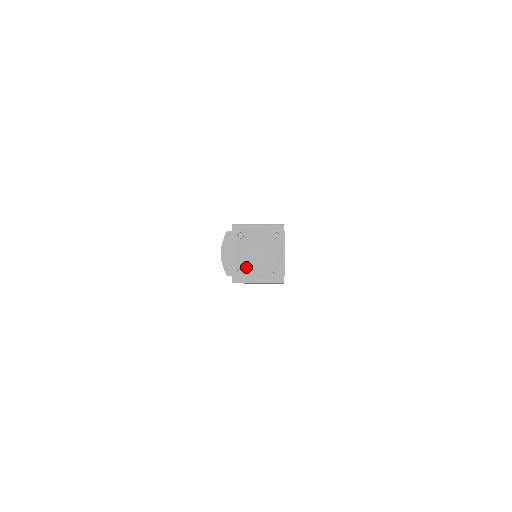
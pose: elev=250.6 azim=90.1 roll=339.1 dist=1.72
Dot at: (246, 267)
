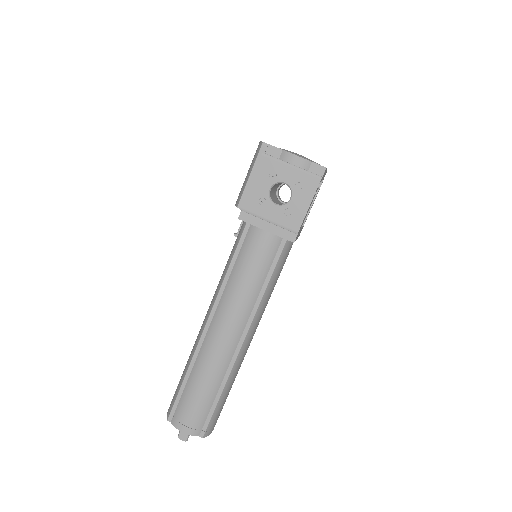
Dot at: (285, 150)
